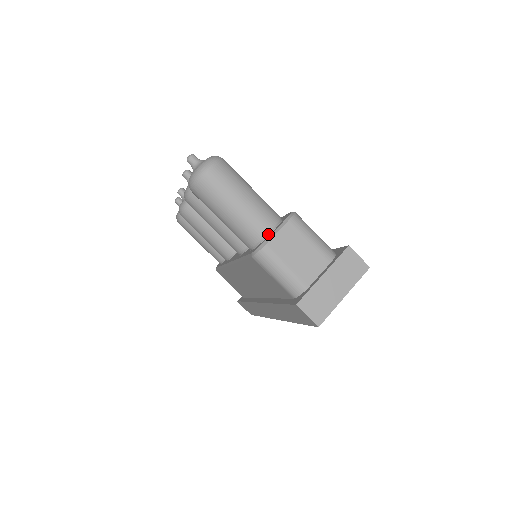
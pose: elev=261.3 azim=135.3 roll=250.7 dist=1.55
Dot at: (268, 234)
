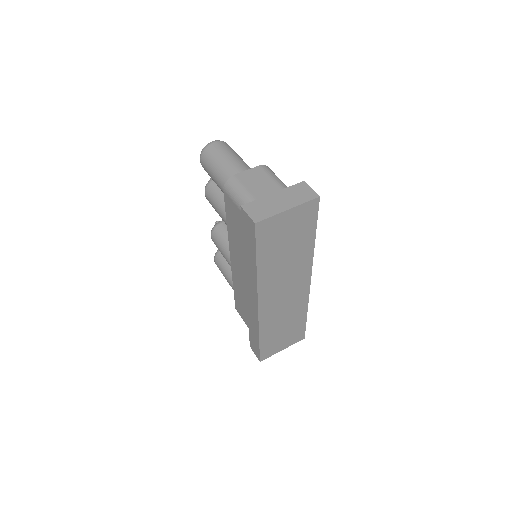
Dot at: occluded
